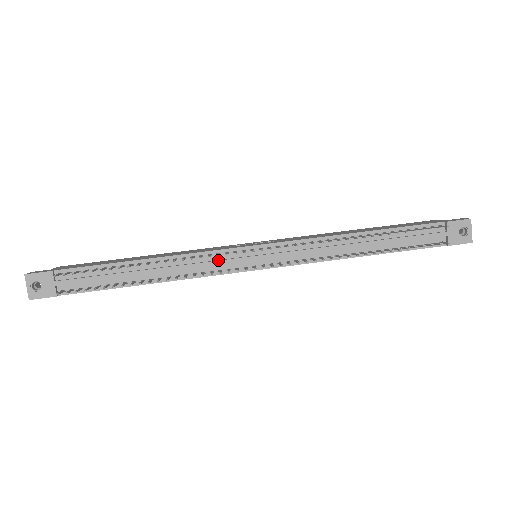
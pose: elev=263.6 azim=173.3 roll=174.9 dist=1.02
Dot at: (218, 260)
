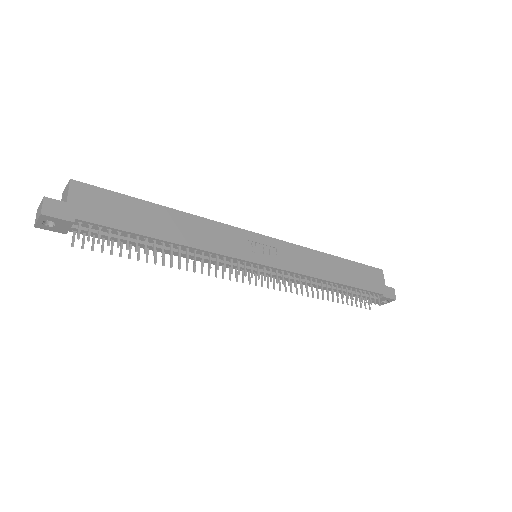
Dot at: (228, 264)
